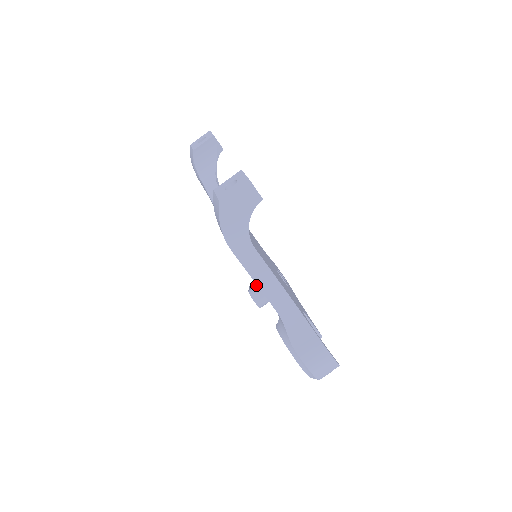
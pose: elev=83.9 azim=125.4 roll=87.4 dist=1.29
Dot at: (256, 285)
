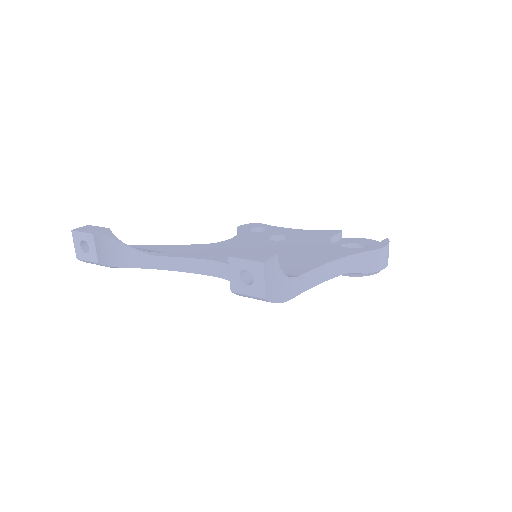
Dot at: occluded
